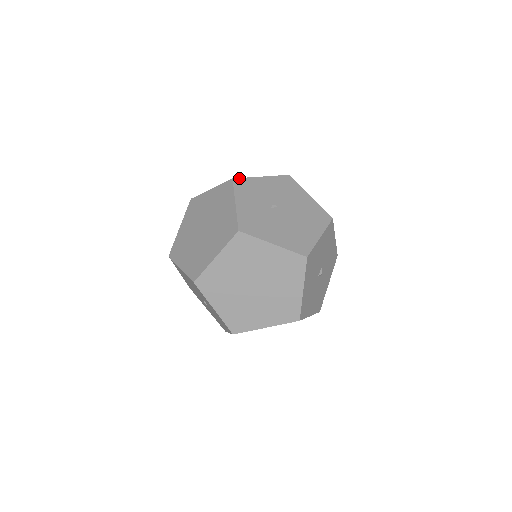
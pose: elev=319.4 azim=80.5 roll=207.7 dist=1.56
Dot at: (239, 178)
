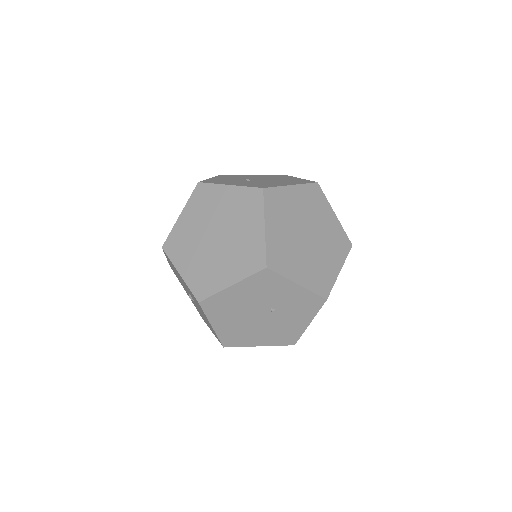
Dot at: (201, 181)
